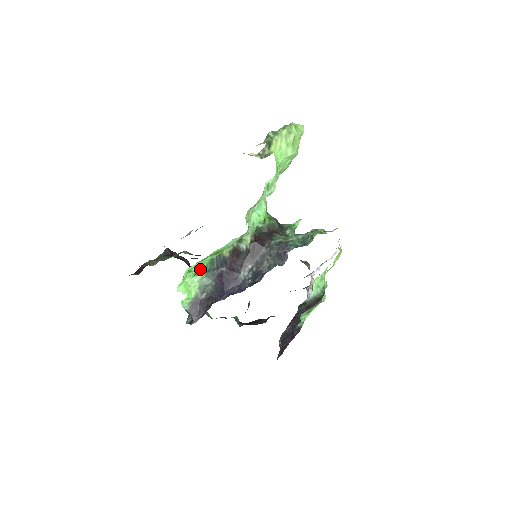
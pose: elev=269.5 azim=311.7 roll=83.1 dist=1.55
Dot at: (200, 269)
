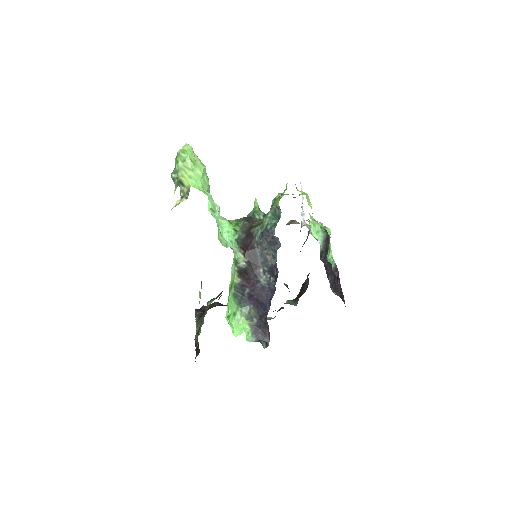
Dot at: (233, 308)
